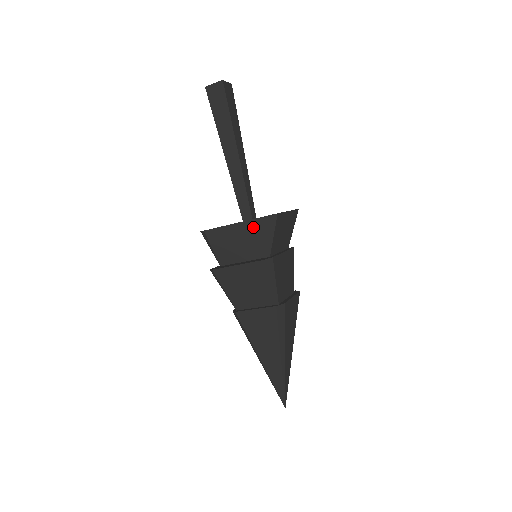
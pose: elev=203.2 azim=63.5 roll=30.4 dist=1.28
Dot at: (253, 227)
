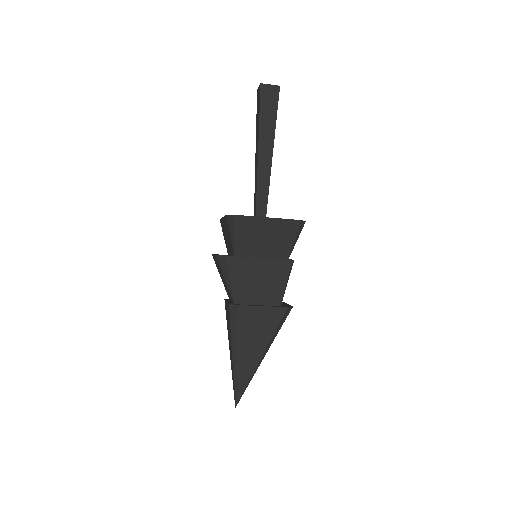
Dot at: (226, 224)
